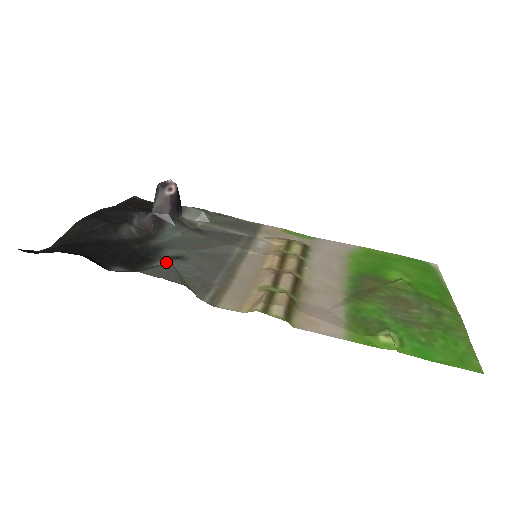
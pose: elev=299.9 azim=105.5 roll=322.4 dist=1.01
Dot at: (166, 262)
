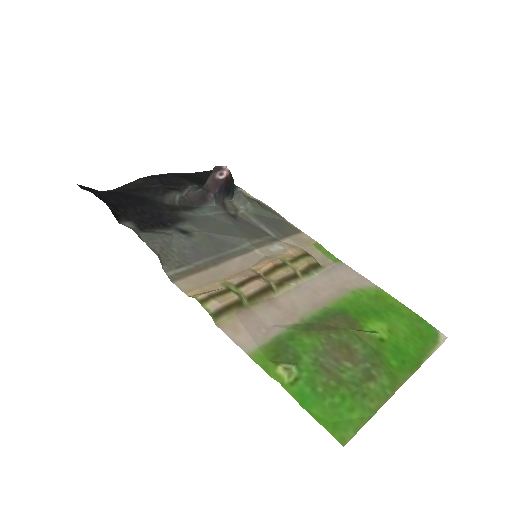
Dot at: (172, 232)
